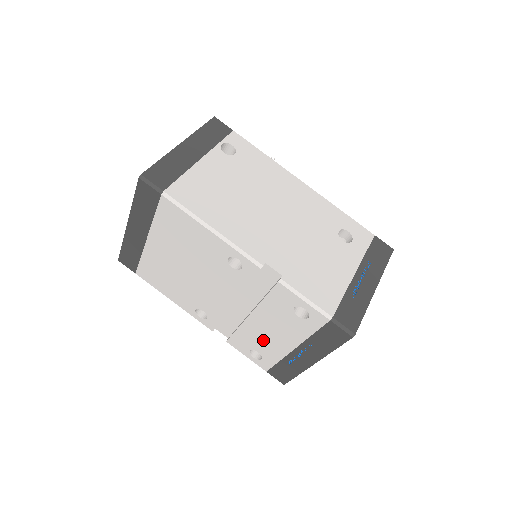
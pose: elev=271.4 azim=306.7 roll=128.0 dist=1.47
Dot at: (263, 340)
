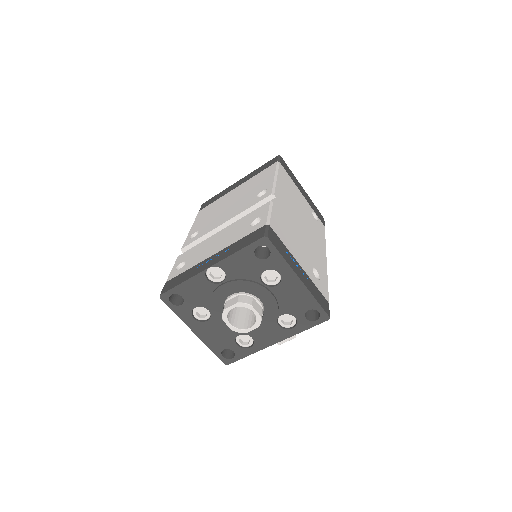
Dot at: (203, 250)
